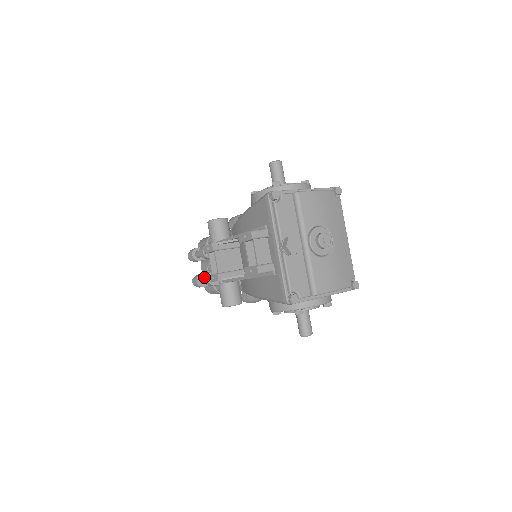
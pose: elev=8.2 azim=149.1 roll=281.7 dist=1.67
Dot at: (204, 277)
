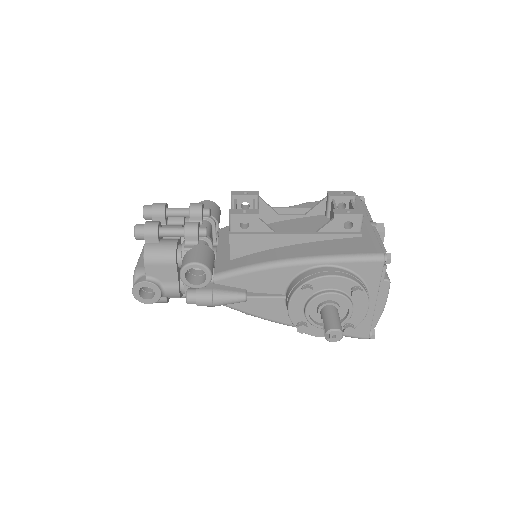
Dot at: occluded
